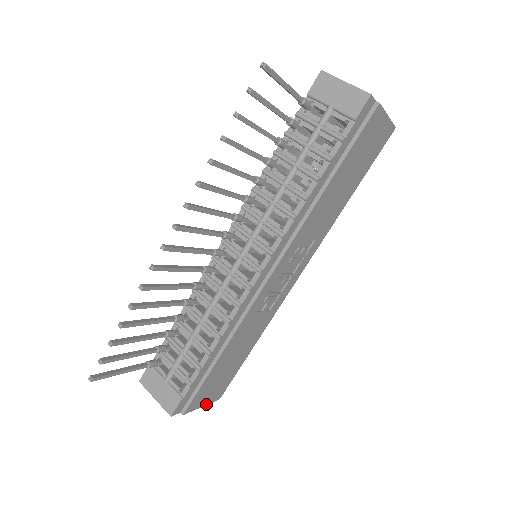
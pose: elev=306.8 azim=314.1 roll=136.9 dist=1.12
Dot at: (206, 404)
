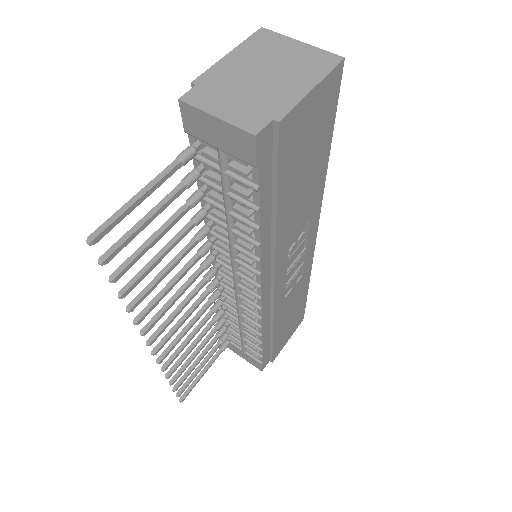
Dot at: occluded
